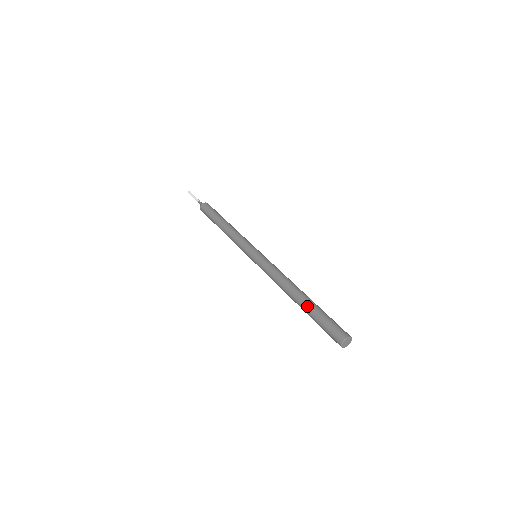
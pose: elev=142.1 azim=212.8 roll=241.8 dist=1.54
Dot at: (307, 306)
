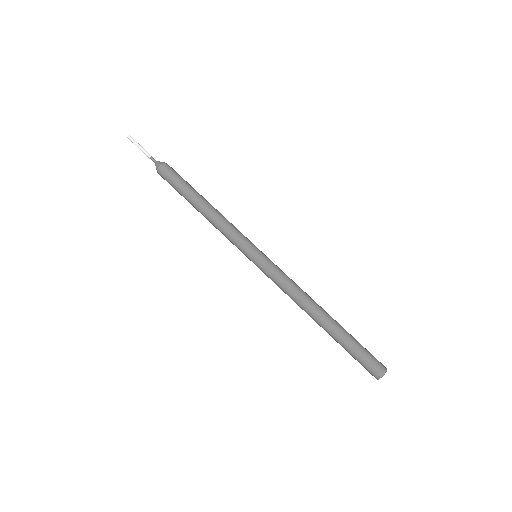
Dot at: (339, 330)
